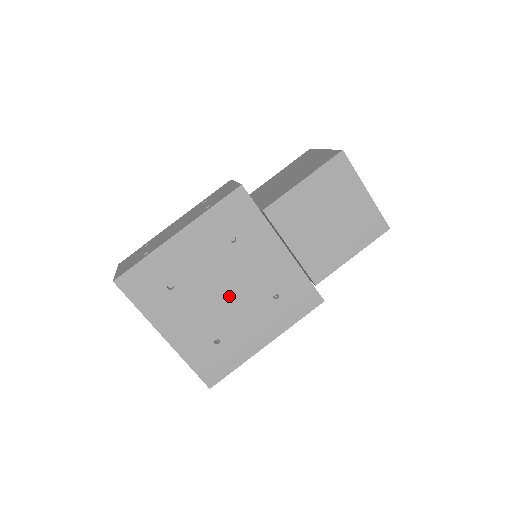
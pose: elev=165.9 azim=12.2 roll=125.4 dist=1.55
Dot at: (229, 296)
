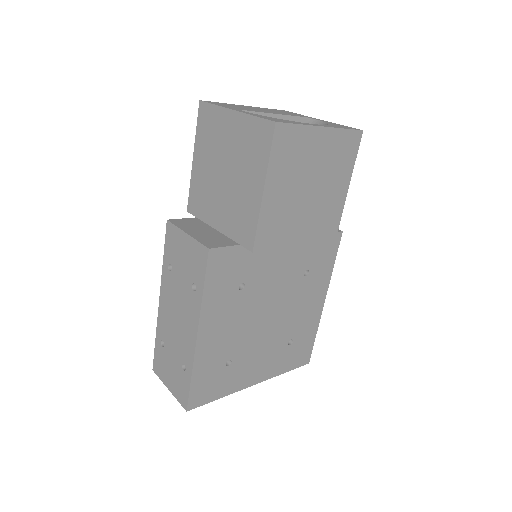
Dot at: (274, 315)
